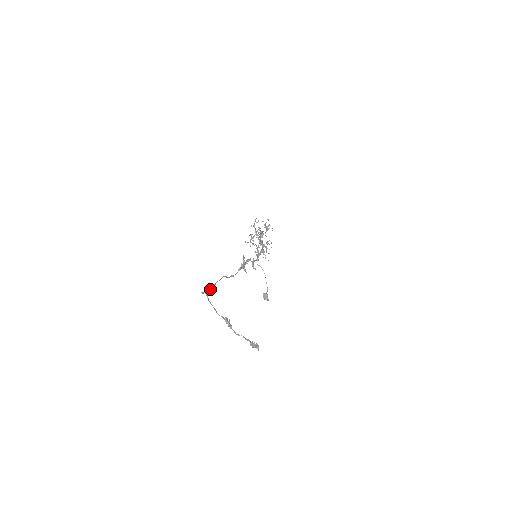
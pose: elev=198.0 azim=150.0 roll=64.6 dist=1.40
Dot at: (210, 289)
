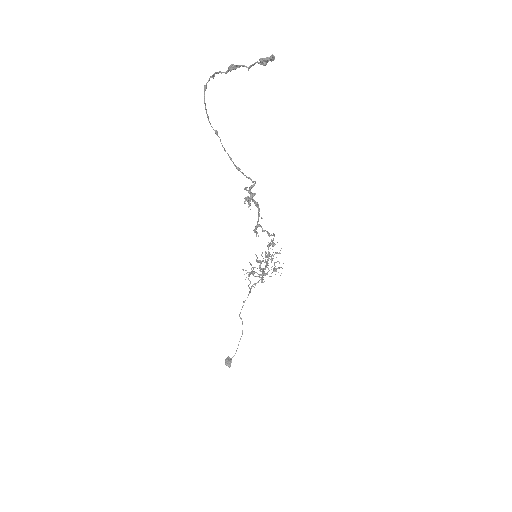
Dot at: (210, 123)
